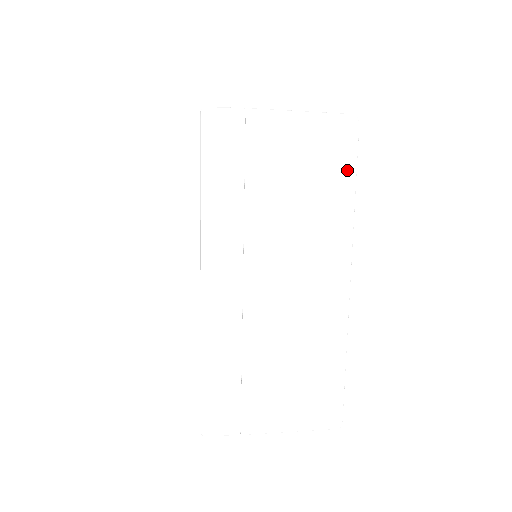
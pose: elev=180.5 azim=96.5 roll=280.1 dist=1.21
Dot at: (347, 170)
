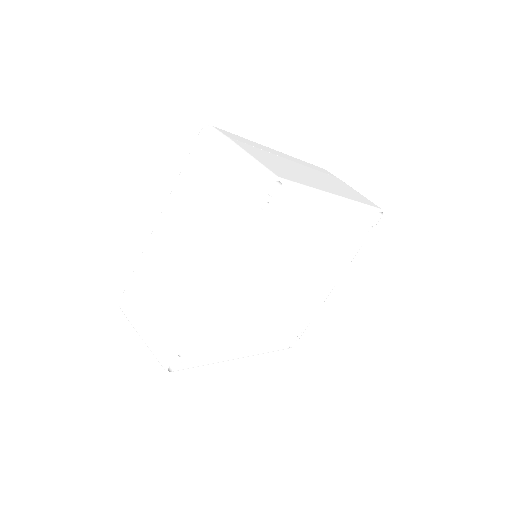
Dot at: occluded
